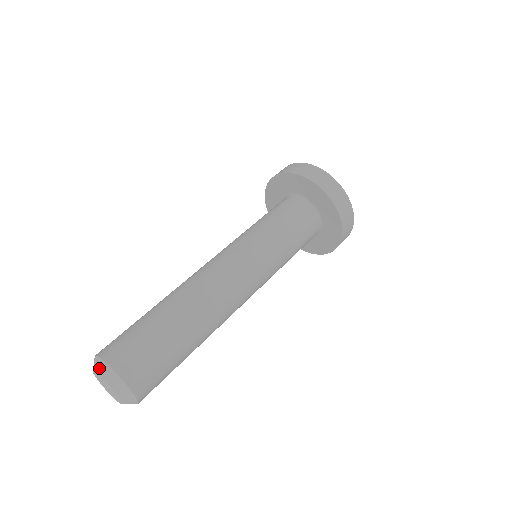
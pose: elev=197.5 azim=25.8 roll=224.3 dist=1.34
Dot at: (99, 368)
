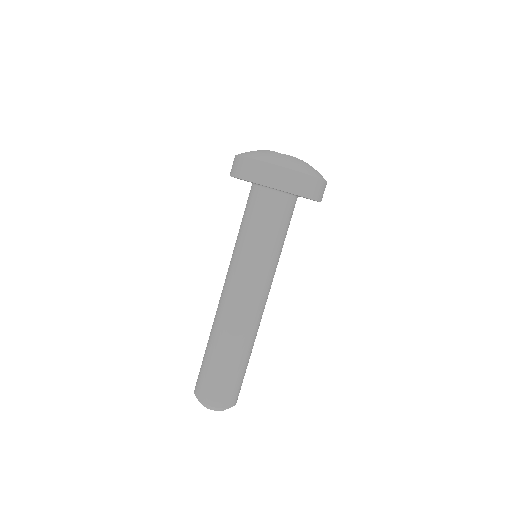
Dot at: (202, 404)
